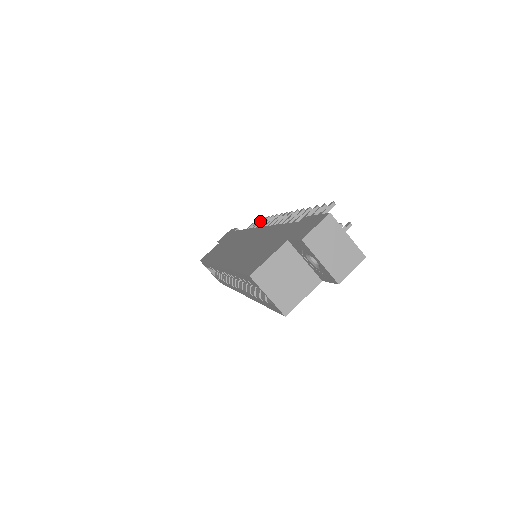
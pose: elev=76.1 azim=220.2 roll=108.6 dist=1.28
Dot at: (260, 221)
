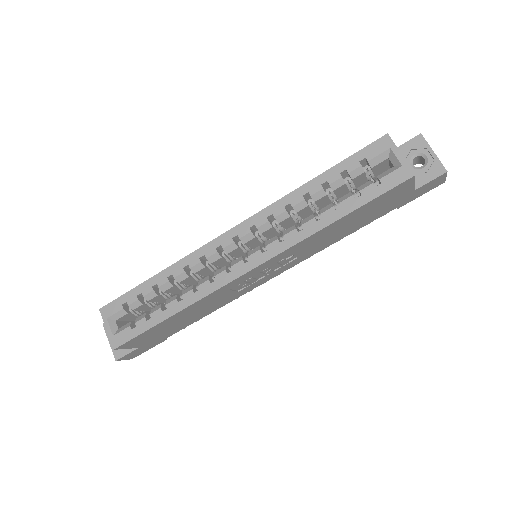
Dot at: occluded
